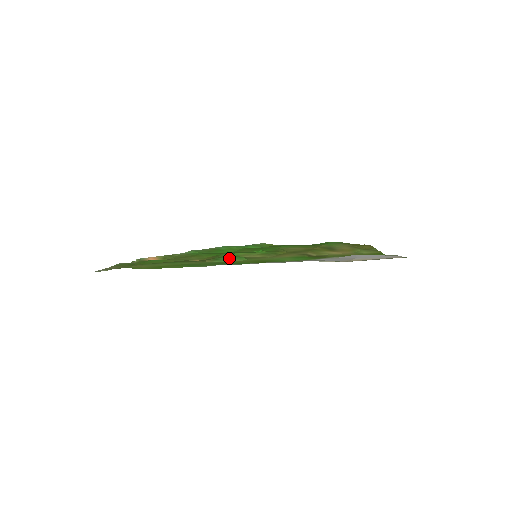
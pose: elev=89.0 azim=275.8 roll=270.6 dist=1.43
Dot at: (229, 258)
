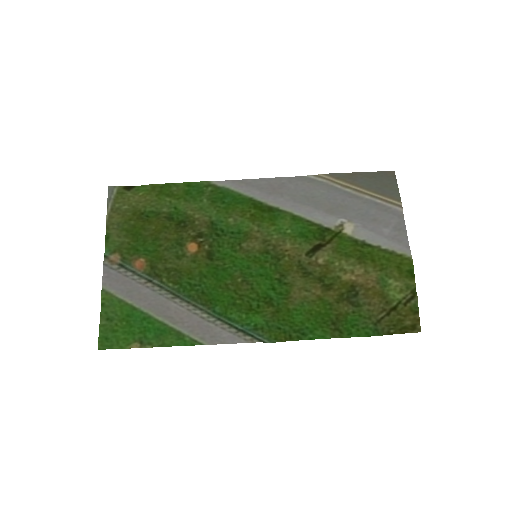
Dot at: (227, 226)
